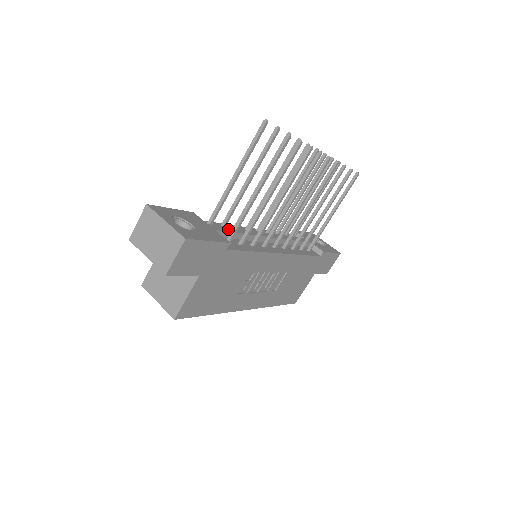
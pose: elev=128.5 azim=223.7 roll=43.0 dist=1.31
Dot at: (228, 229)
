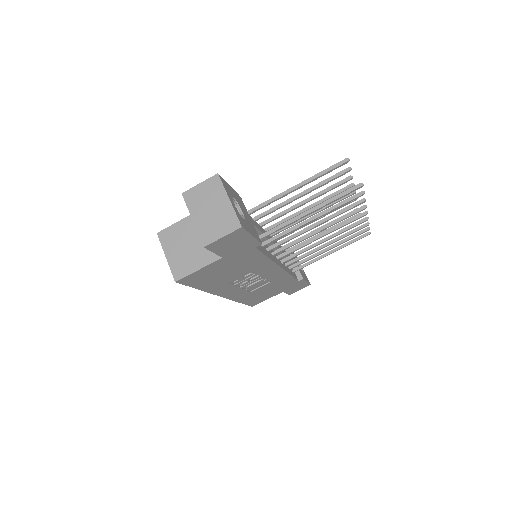
Dot at: (259, 227)
